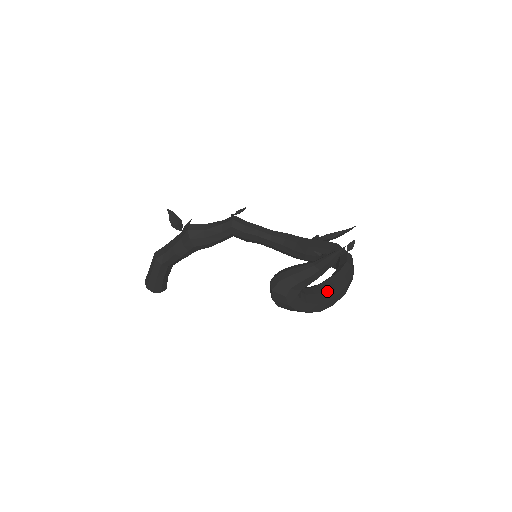
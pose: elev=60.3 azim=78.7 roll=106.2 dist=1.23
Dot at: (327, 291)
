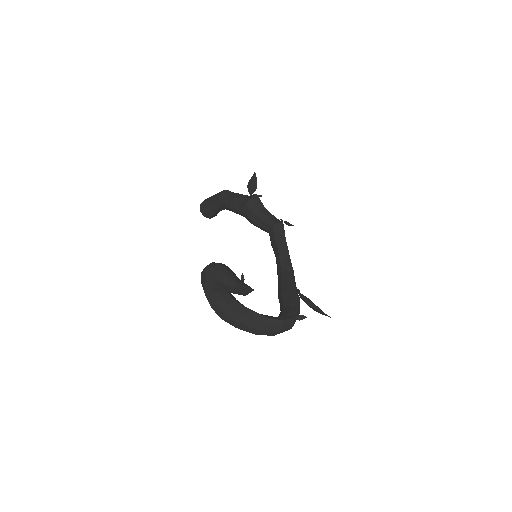
Dot at: (241, 314)
